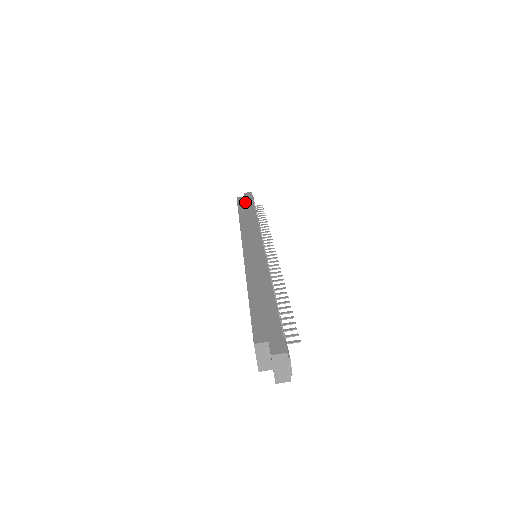
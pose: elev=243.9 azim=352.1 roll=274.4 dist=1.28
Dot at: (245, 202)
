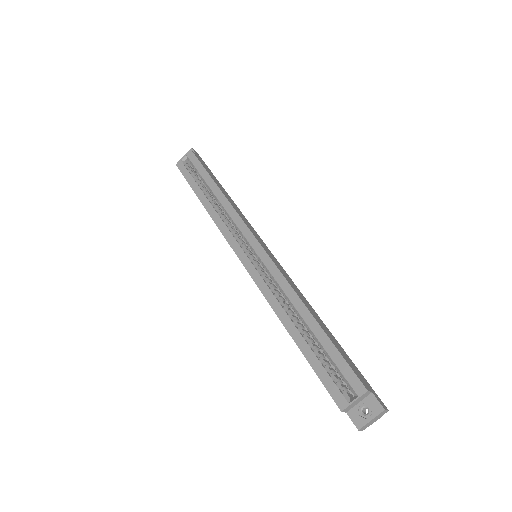
Dot at: occluded
